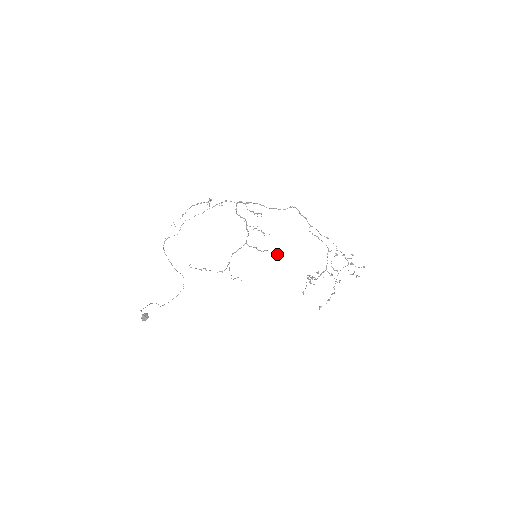
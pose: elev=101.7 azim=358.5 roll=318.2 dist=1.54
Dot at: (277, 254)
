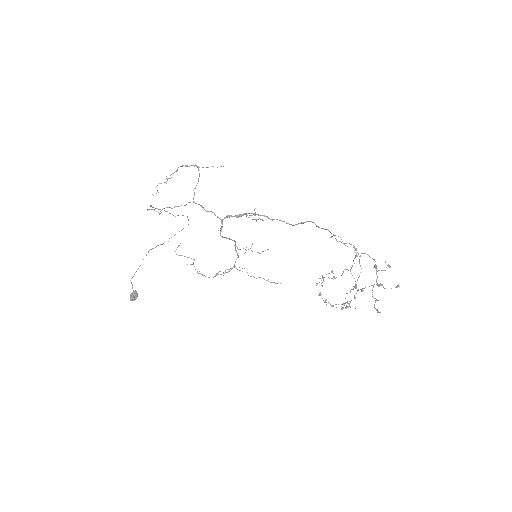
Dot at: (274, 282)
